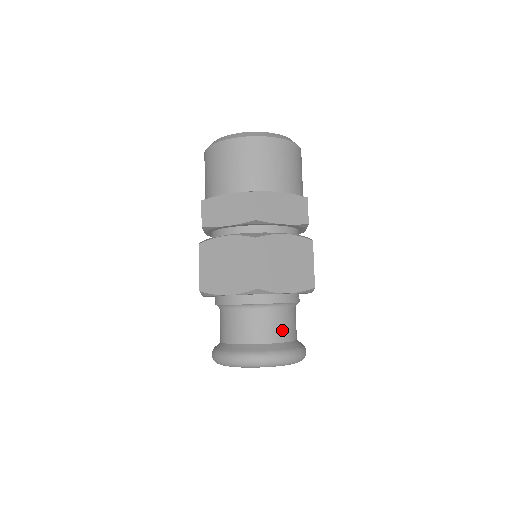
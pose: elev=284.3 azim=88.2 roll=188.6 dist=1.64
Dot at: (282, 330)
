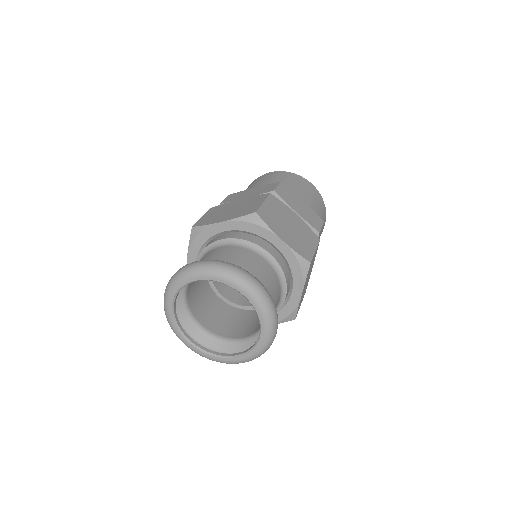
Dot at: (261, 275)
